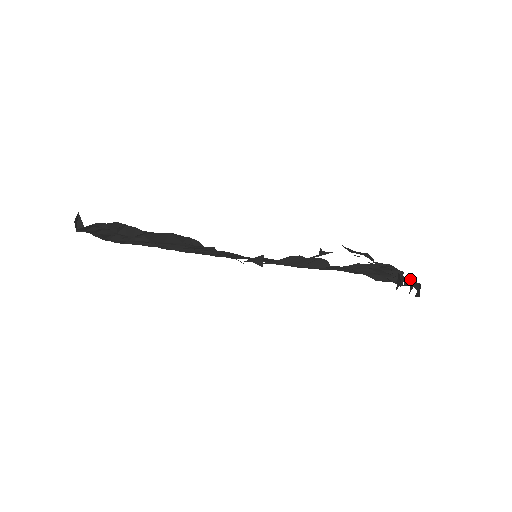
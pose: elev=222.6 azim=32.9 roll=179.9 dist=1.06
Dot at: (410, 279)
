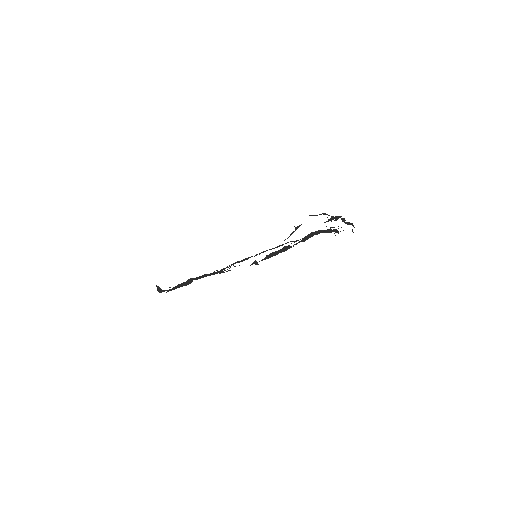
Dot at: (348, 222)
